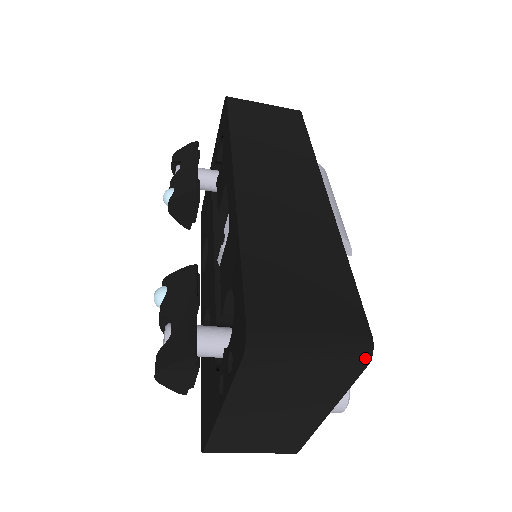
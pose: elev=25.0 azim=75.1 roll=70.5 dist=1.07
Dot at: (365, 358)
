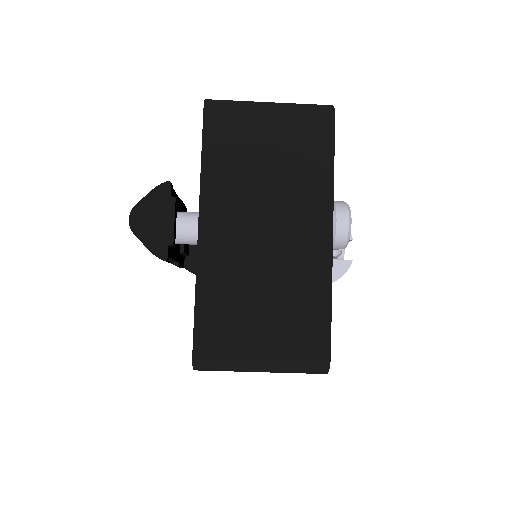
Dot at: (328, 111)
